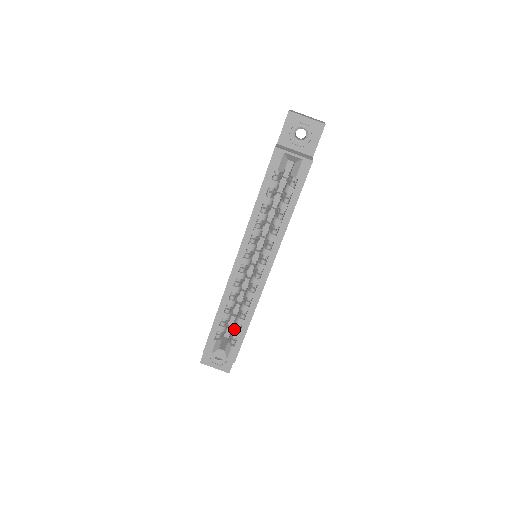
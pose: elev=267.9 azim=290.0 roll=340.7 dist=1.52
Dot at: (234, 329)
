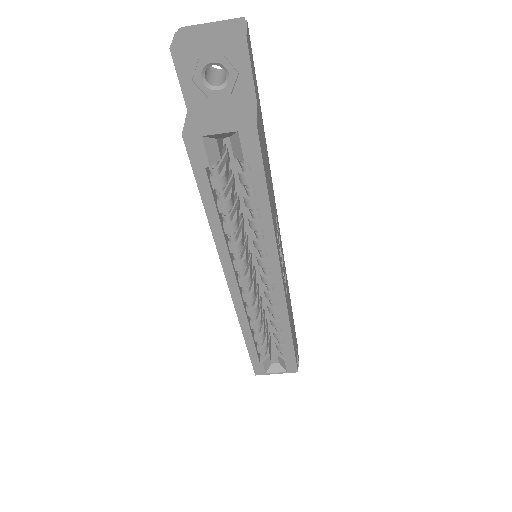
Dot at: (277, 343)
